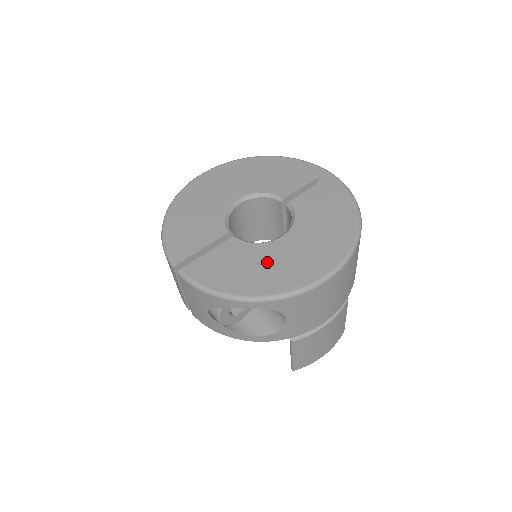
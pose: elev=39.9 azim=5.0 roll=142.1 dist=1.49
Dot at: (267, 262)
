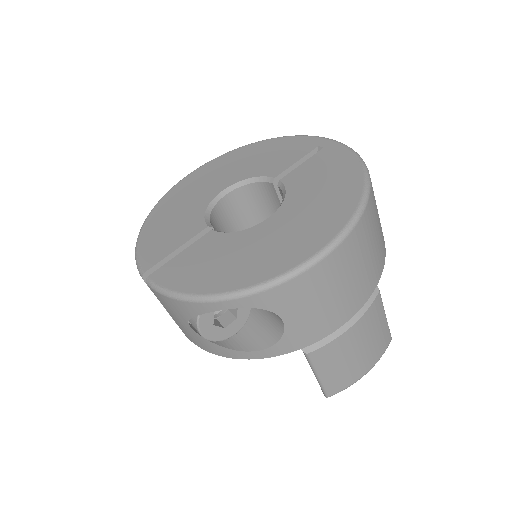
Dot at: (247, 250)
